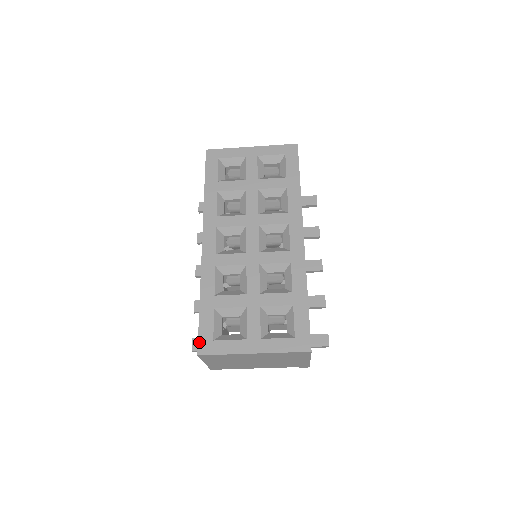
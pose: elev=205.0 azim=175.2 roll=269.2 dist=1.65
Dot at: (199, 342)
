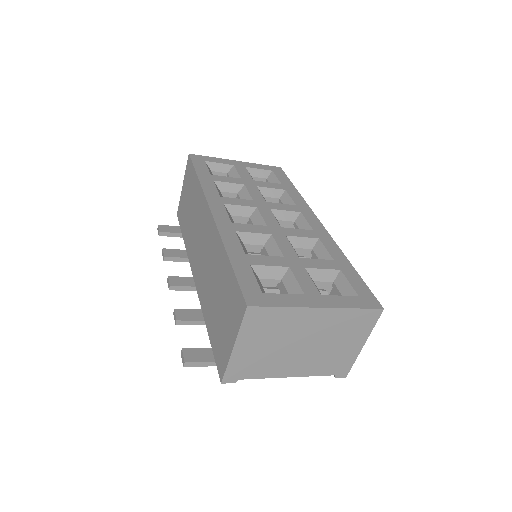
Dot at: (244, 293)
